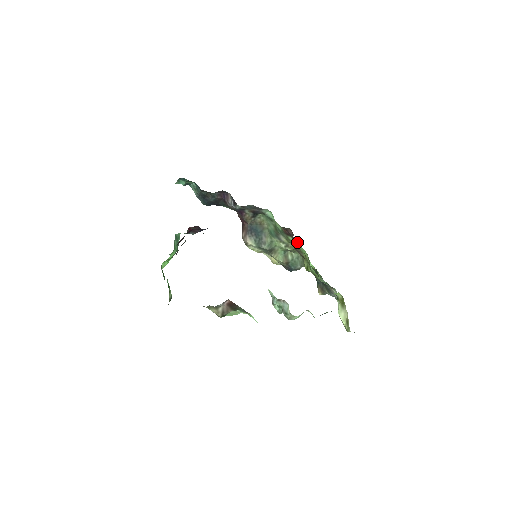
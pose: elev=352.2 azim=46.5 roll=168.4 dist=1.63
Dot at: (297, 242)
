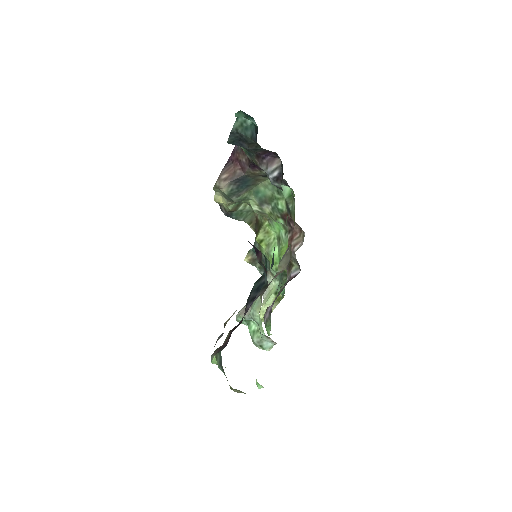
Dot at: (282, 226)
